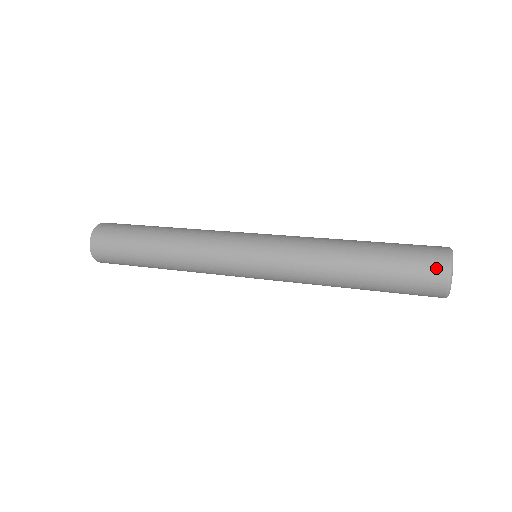
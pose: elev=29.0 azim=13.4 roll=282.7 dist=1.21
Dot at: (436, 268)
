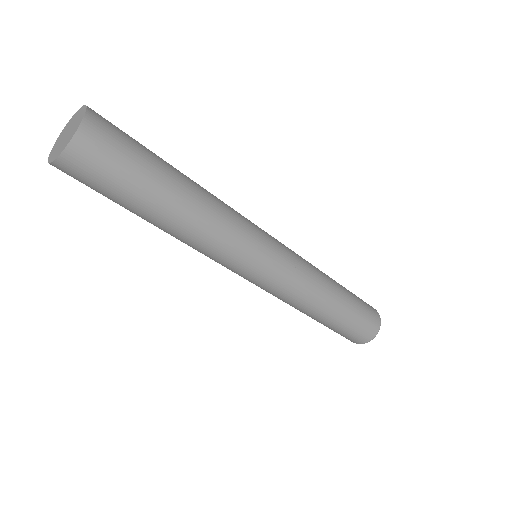
Dot at: (376, 317)
